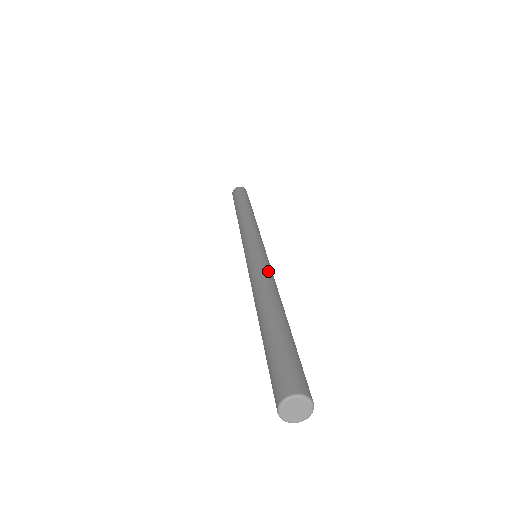
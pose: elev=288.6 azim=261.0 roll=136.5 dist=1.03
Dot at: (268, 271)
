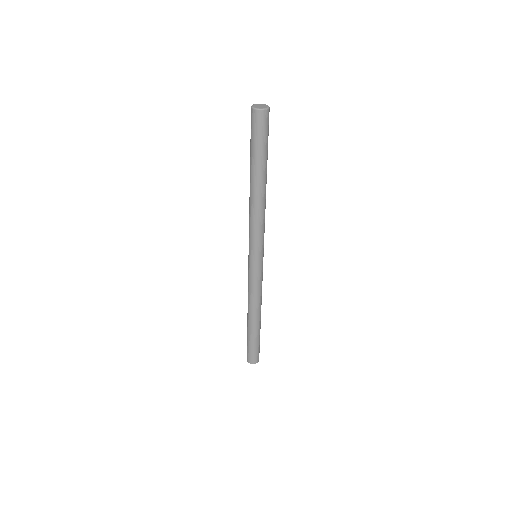
Dot at: occluded
